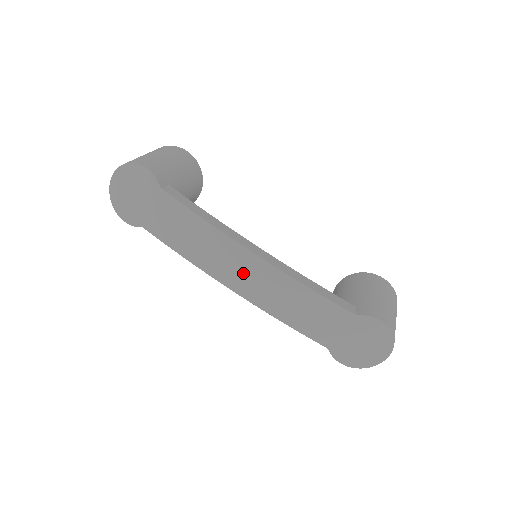
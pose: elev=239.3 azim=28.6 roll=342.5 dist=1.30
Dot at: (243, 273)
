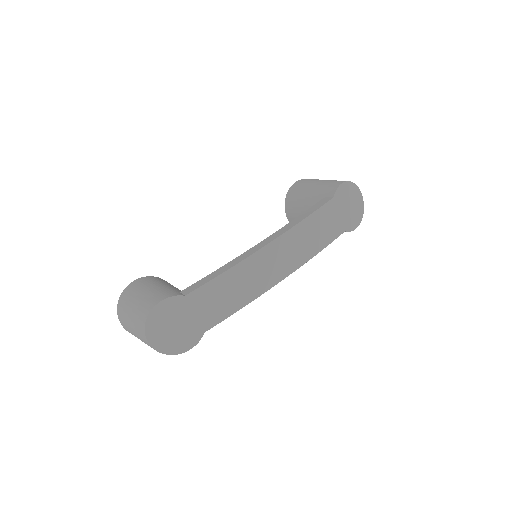
Dot at: (277, 262)
